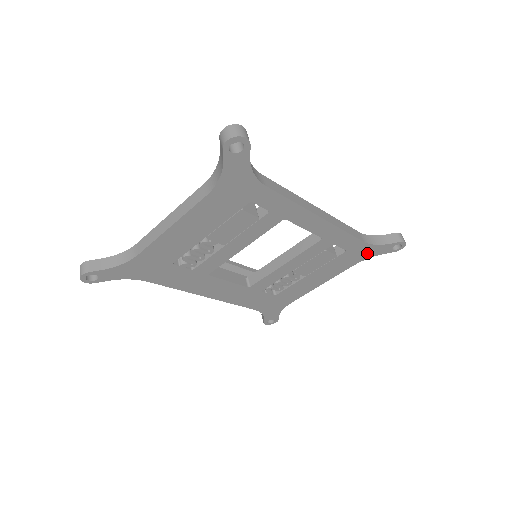
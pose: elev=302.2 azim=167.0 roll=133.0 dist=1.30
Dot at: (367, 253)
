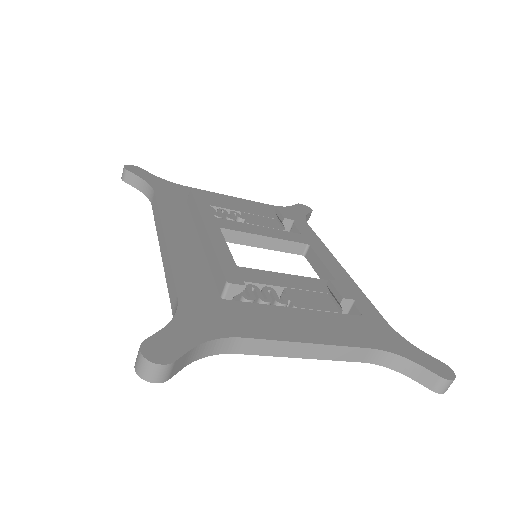
Dot at: occluded
